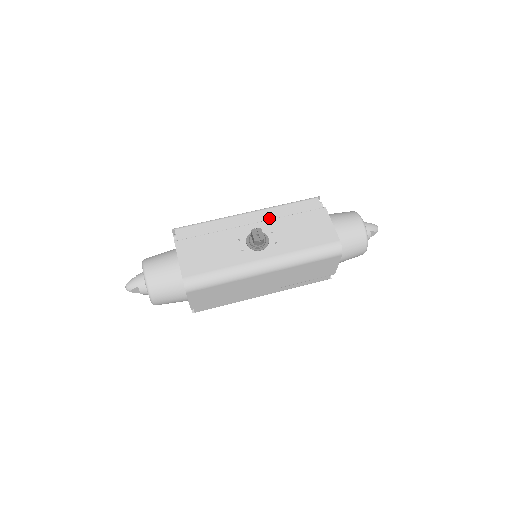
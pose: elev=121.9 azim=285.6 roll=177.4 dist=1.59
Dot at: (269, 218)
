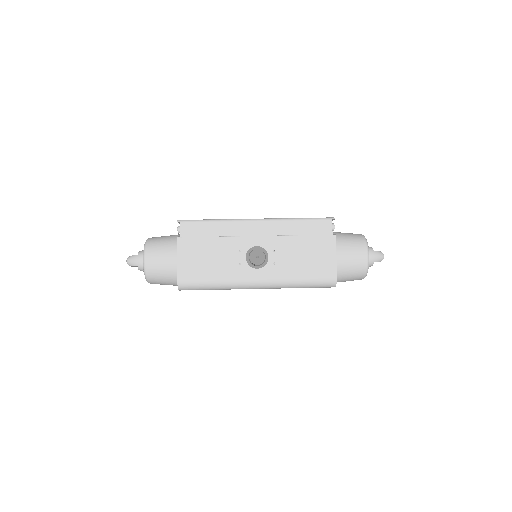
Dot at: (276, 232)
